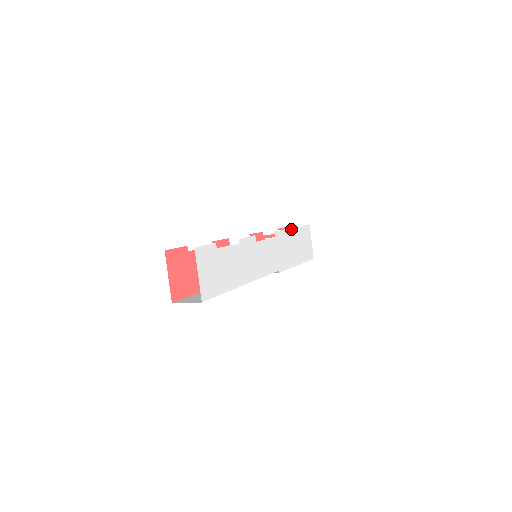
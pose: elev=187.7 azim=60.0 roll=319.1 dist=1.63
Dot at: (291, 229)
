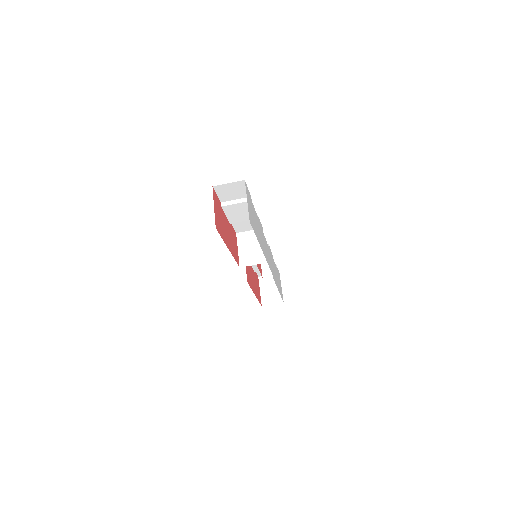
Dot at: (262, 279)
